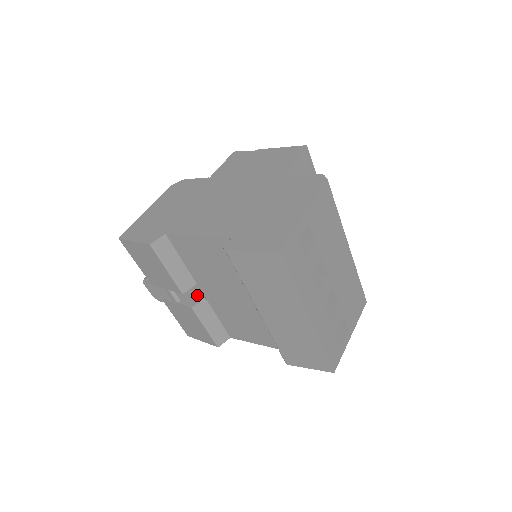
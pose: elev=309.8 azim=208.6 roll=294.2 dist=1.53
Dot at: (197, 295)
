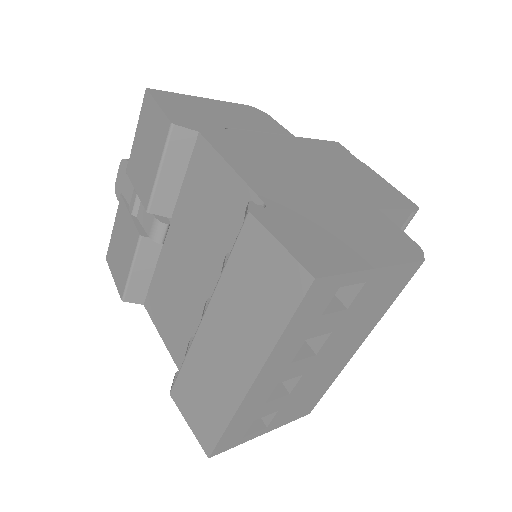
Dot at: (159, 229)
